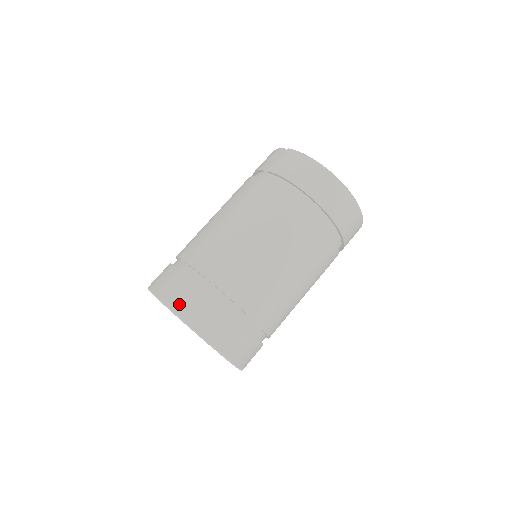
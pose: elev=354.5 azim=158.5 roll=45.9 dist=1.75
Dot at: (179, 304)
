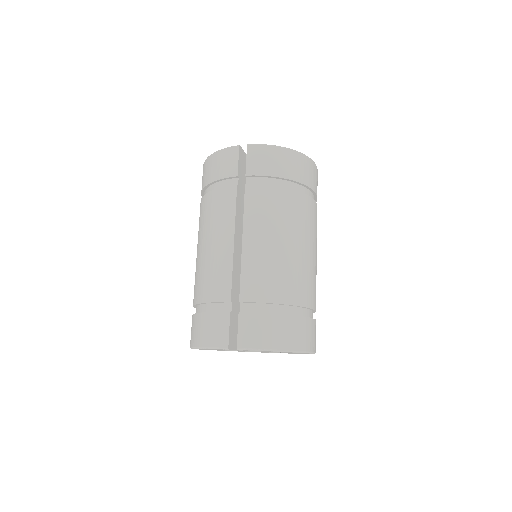
Dot at: (272, 340)
